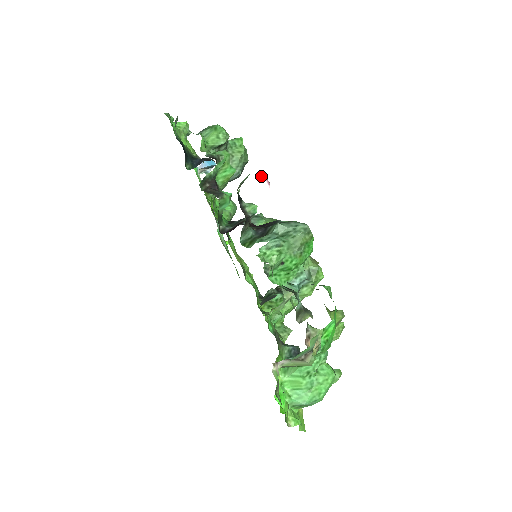
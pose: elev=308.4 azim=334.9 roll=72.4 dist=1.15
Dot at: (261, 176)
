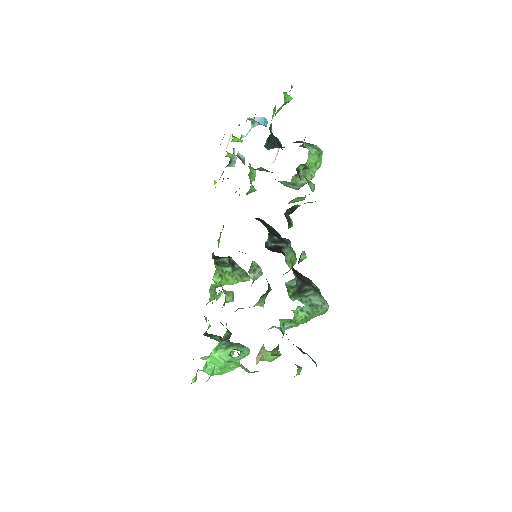
Dot at: (277, 149)
